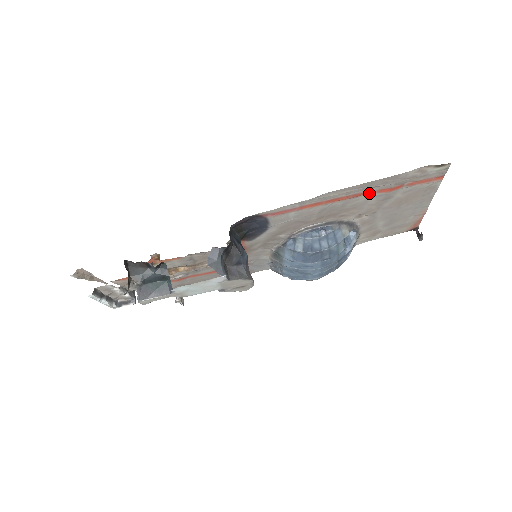
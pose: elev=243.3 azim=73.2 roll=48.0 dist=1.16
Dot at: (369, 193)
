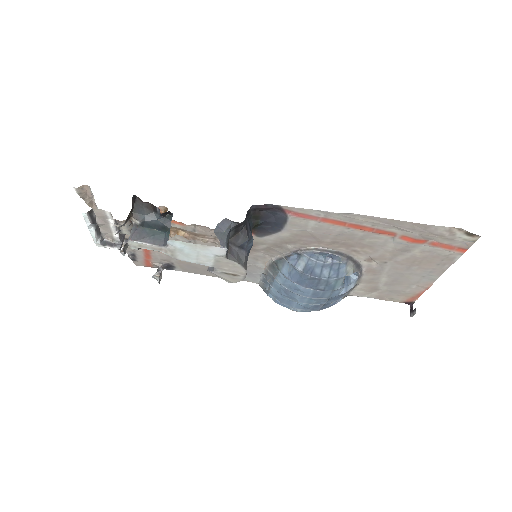
Dot at: (392, 235)
